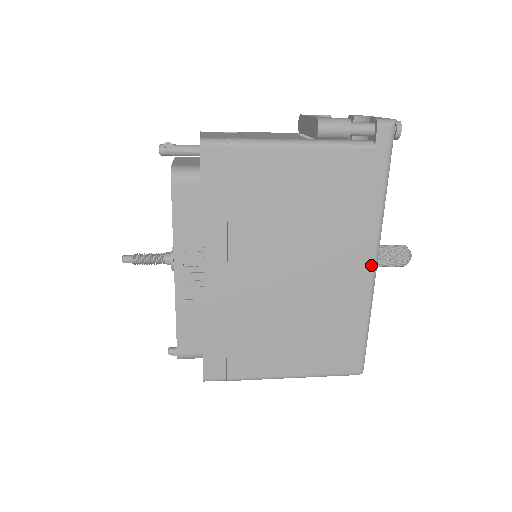
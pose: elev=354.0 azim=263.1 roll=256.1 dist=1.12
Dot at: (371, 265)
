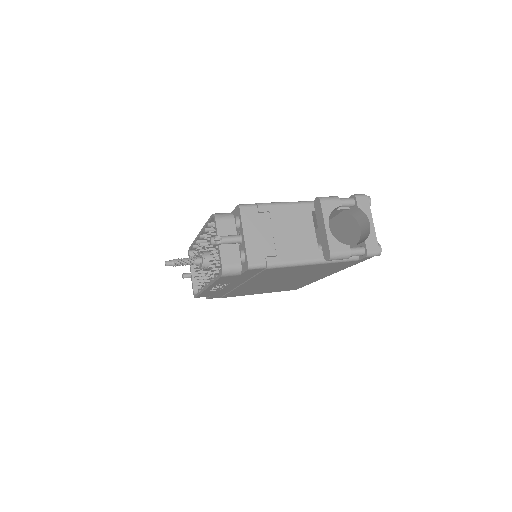
Dot at: (326, 276)
